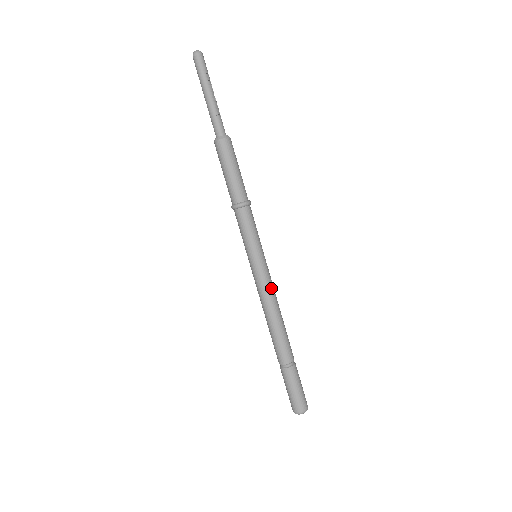
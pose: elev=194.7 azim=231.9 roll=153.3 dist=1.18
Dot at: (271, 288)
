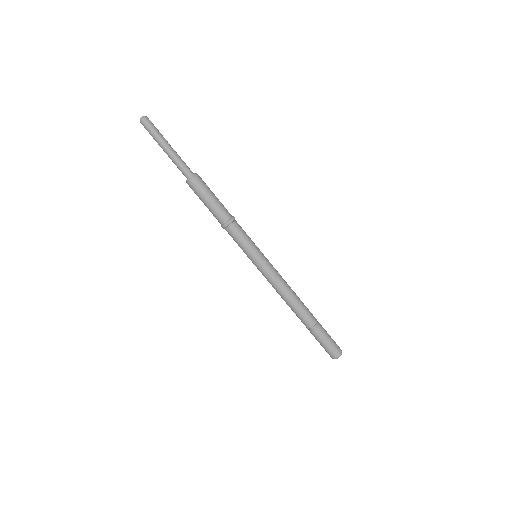
Dot at: (277, 276)
